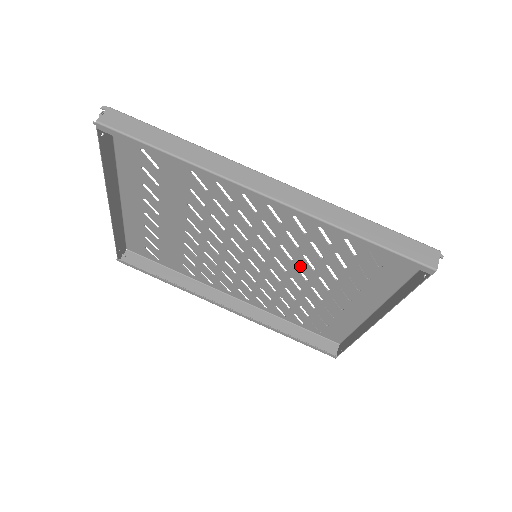
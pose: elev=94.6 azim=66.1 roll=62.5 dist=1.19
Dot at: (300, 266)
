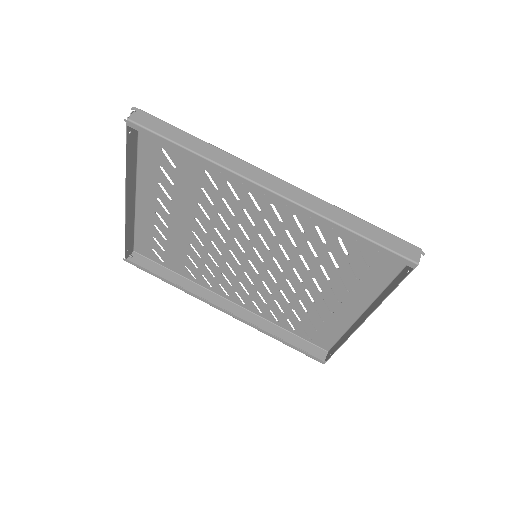
Dot at: (296, 266)
